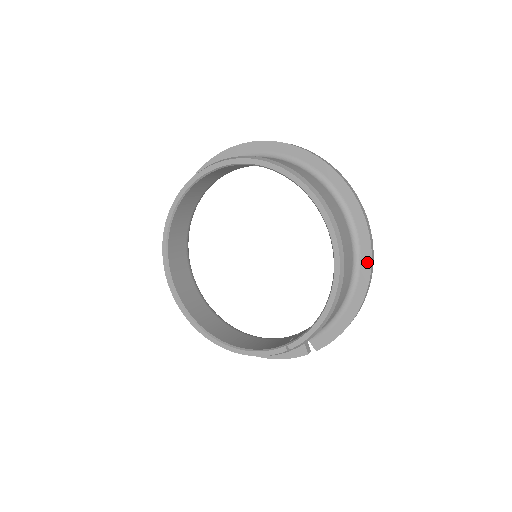
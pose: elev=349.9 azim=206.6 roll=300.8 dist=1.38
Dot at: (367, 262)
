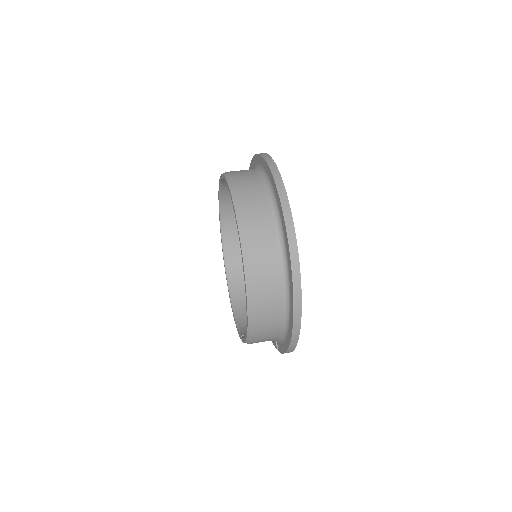
Dot at: (292, 314)
